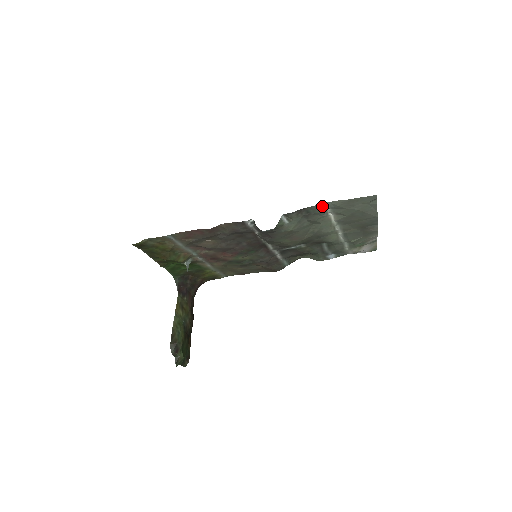
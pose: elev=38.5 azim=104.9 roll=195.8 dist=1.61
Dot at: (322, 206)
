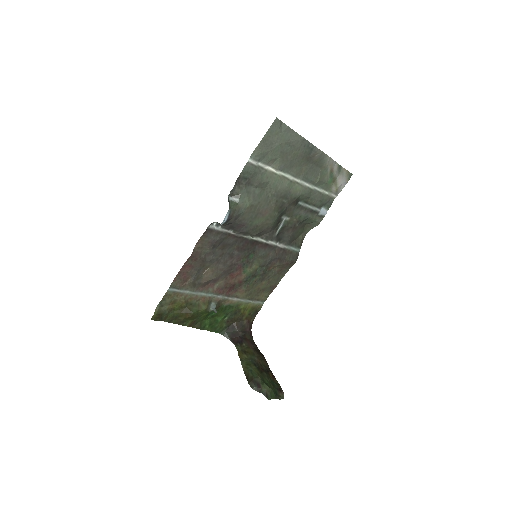
Dot at: (249, 164)
